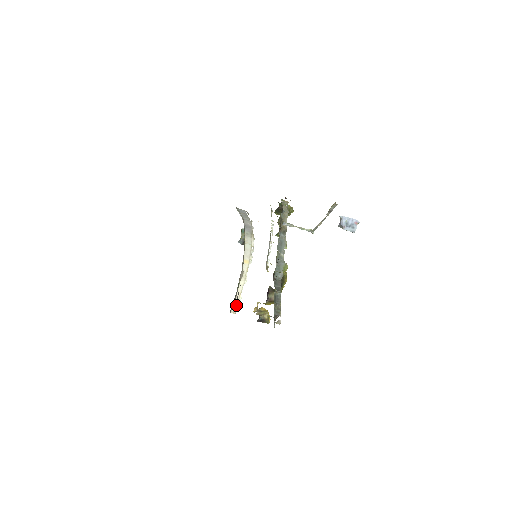
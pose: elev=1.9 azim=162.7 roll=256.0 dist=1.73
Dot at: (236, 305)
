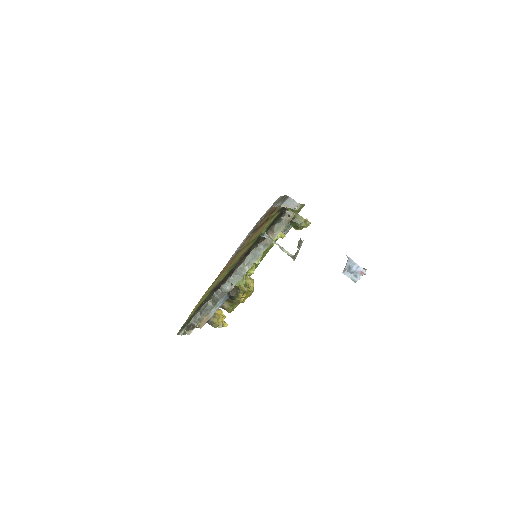
Dot at: occluded
